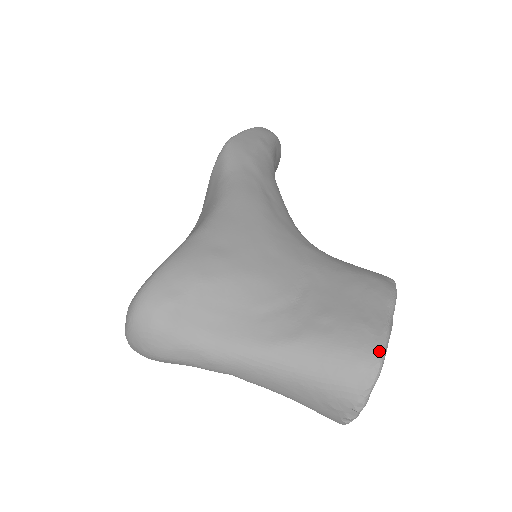
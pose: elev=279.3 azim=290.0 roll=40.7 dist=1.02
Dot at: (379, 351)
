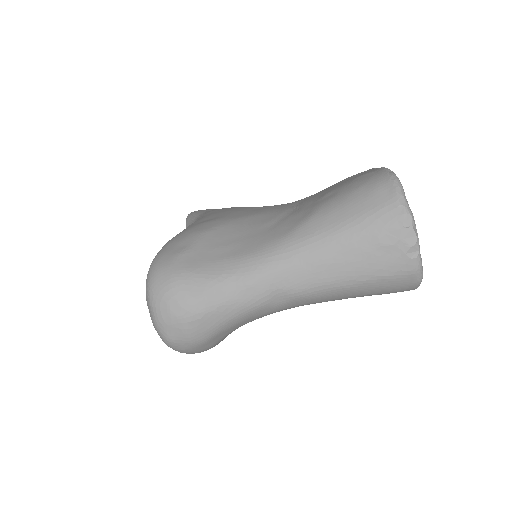
Dot at: (385, 172)
